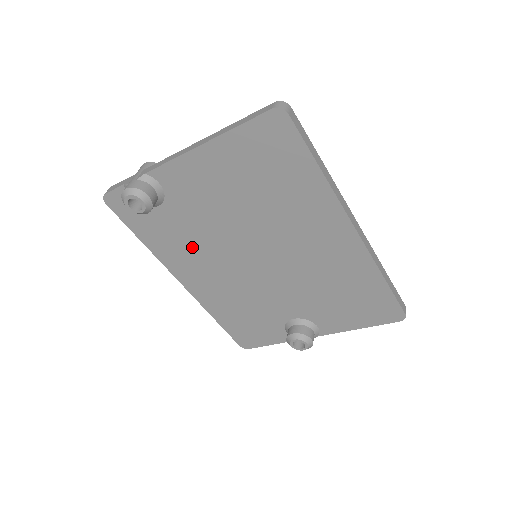
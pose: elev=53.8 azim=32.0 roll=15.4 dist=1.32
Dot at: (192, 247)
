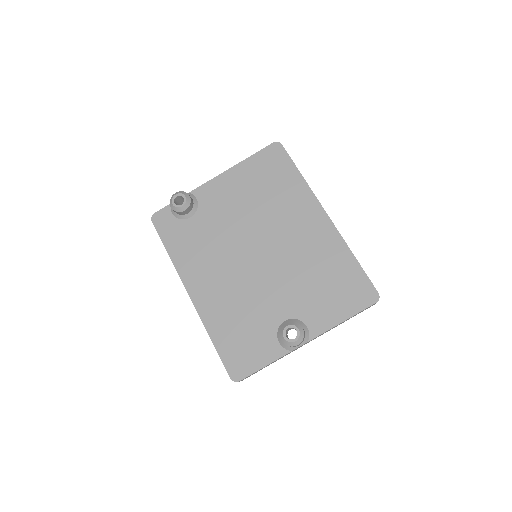
Dot at: (207, 251)
